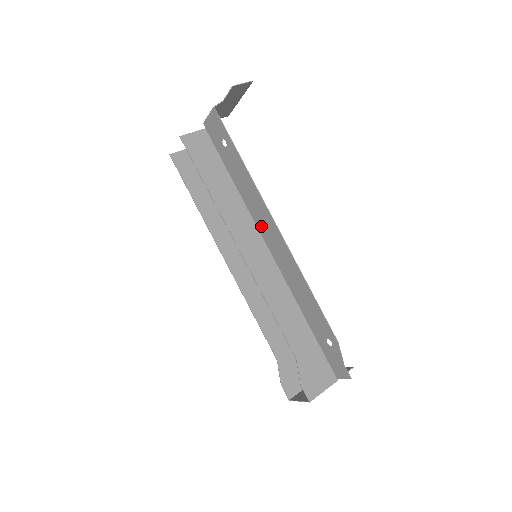
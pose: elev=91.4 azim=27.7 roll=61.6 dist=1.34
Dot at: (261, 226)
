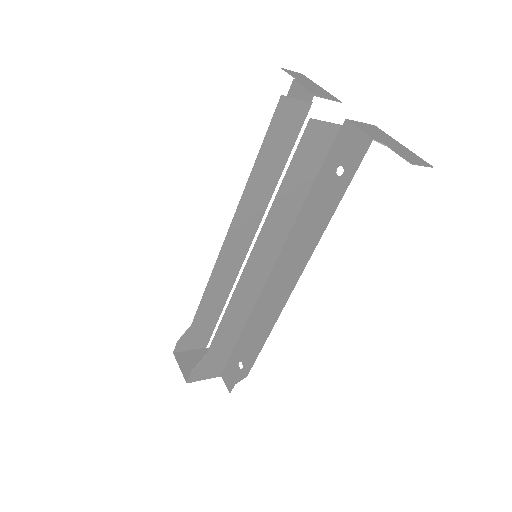
Dot at: (286, 255)
